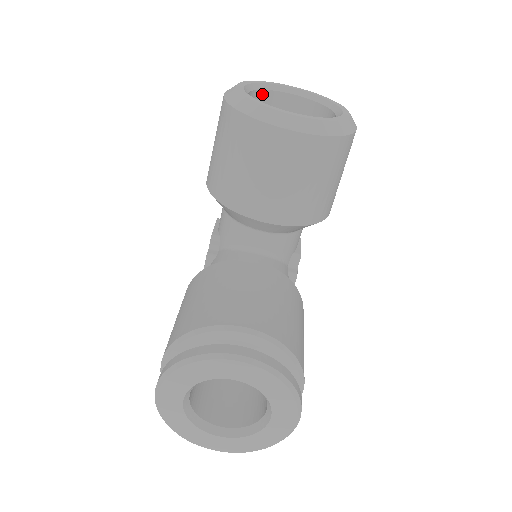
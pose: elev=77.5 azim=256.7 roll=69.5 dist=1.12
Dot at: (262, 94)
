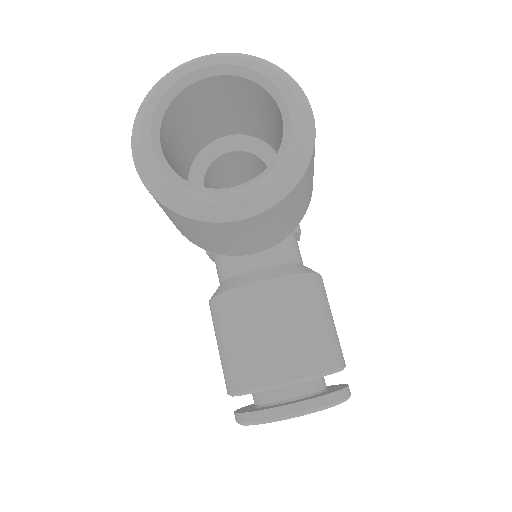
Dot at: (172, 106)
